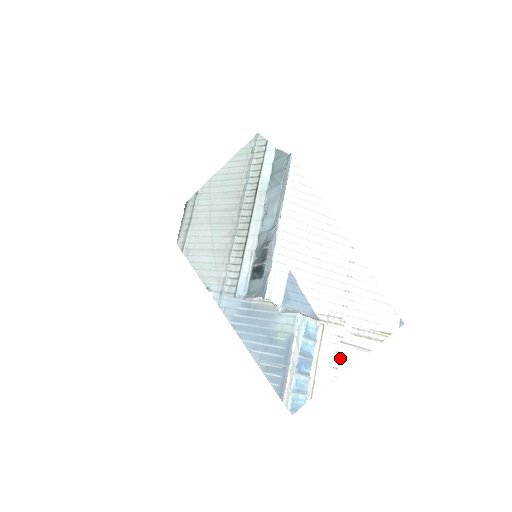
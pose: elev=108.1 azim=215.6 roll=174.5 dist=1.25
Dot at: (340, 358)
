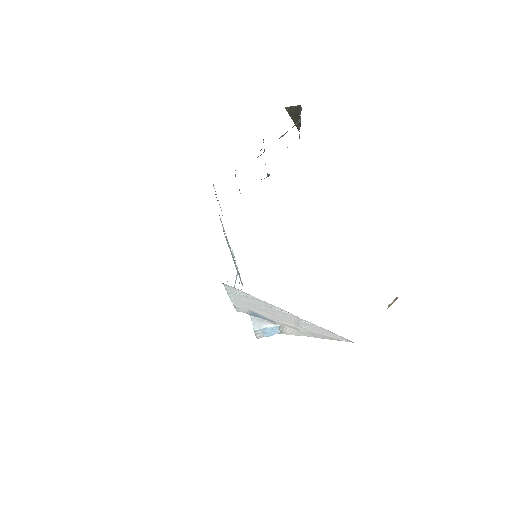
Dot at: (299, 334)
